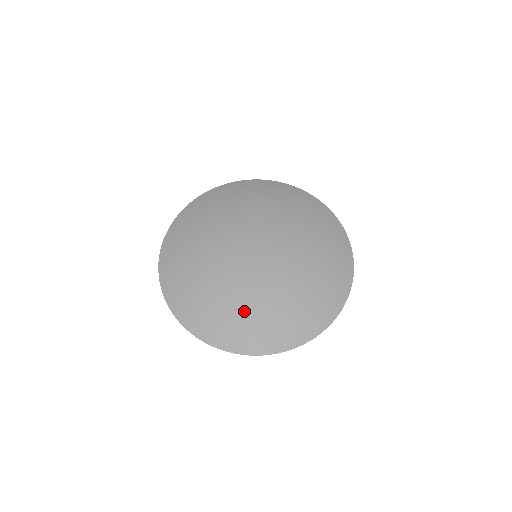
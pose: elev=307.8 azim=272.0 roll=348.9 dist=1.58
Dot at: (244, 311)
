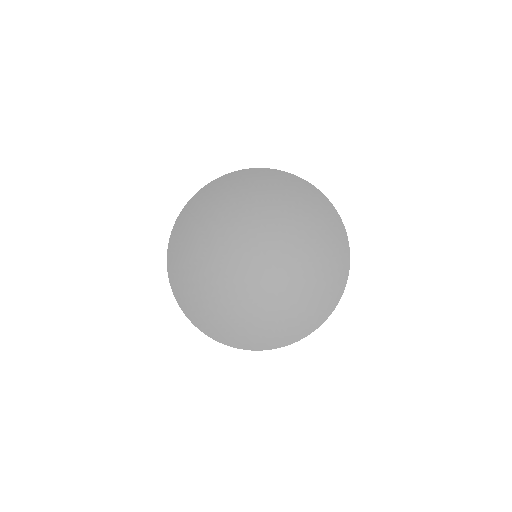
Dot at: (225, 306)
